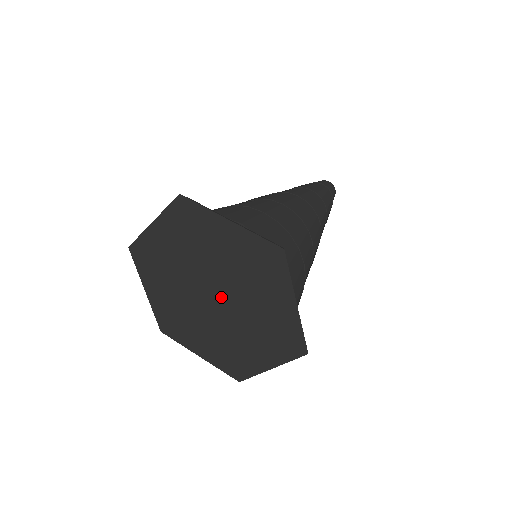
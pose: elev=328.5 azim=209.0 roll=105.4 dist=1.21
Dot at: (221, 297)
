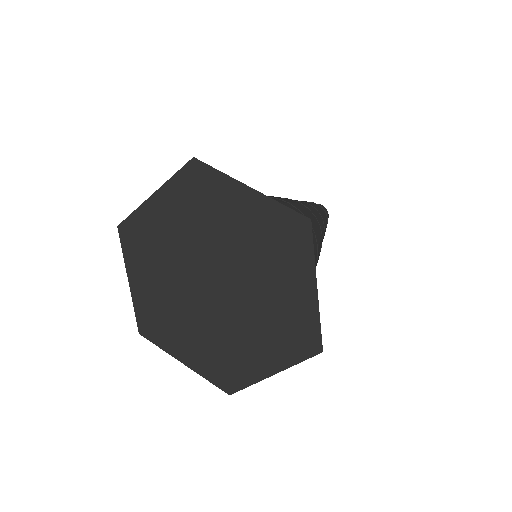
Dot at: (224, 284)
